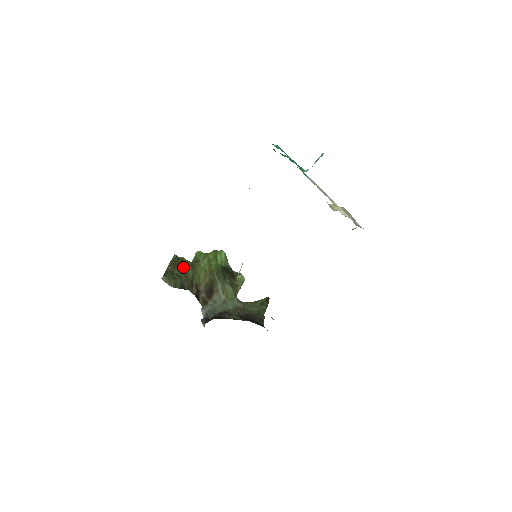
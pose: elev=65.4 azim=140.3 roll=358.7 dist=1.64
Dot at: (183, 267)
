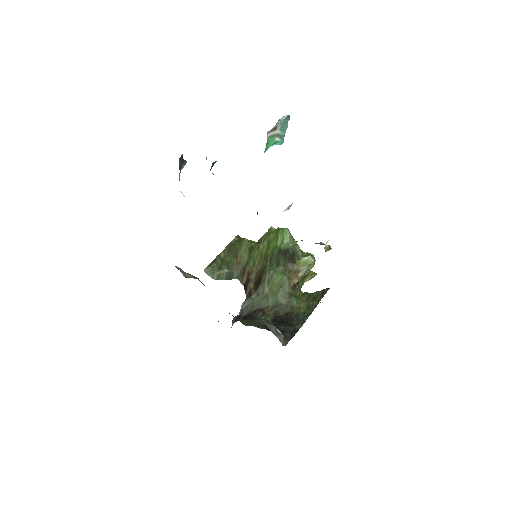
Dot at: (239, 252)
